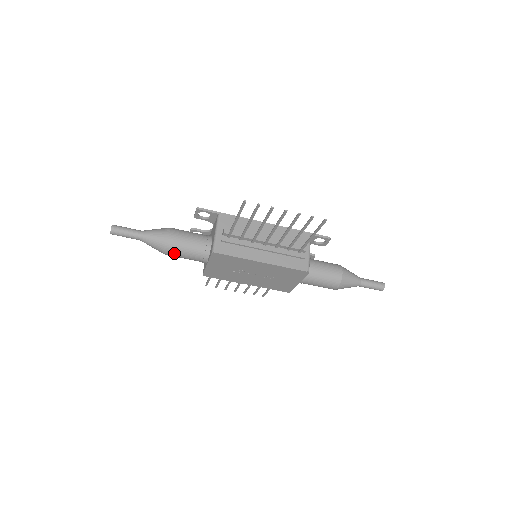
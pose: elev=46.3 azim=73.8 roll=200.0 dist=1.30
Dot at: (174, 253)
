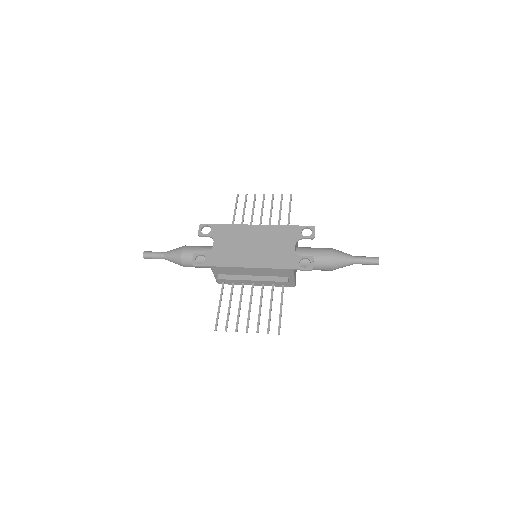
Dot at: occluded
